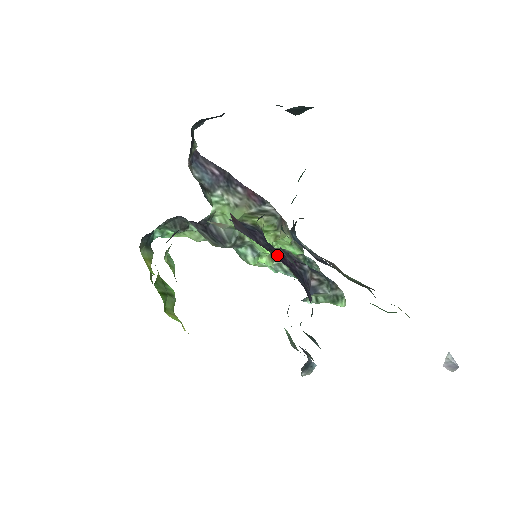
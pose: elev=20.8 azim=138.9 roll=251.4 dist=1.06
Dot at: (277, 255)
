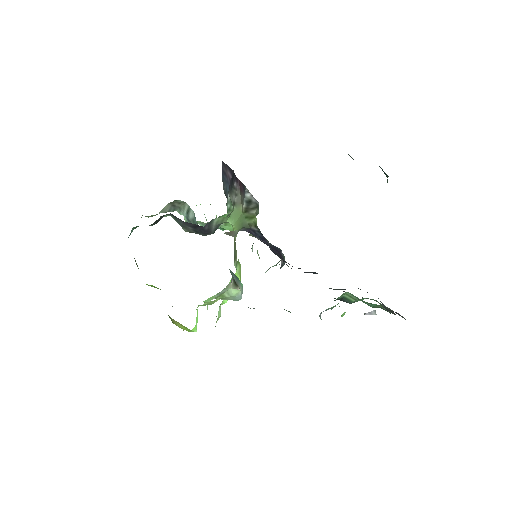
Dot at: occluded
